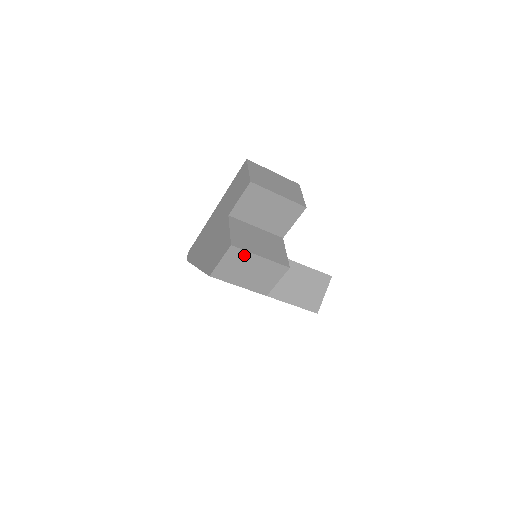
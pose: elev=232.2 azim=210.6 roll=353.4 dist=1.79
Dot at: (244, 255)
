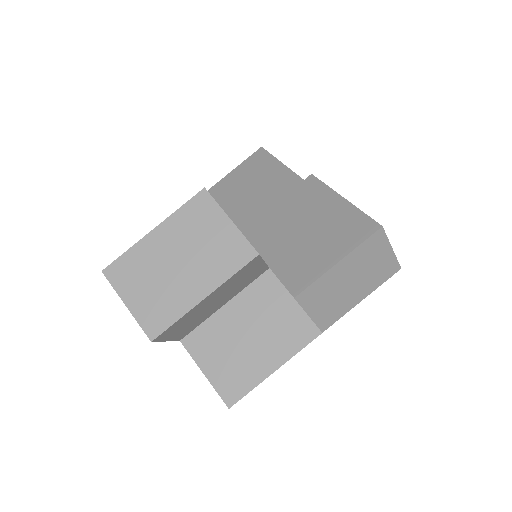
Dot at: occluded
